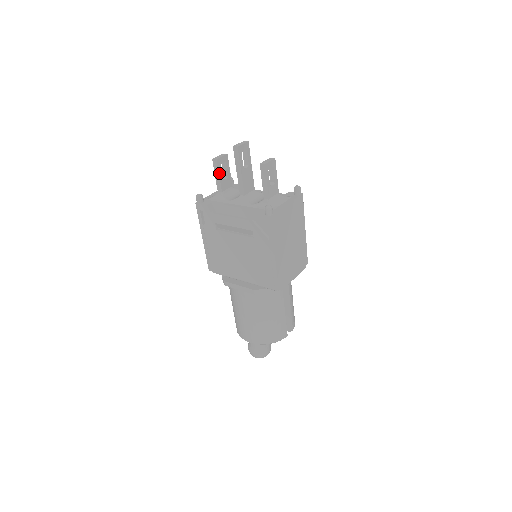
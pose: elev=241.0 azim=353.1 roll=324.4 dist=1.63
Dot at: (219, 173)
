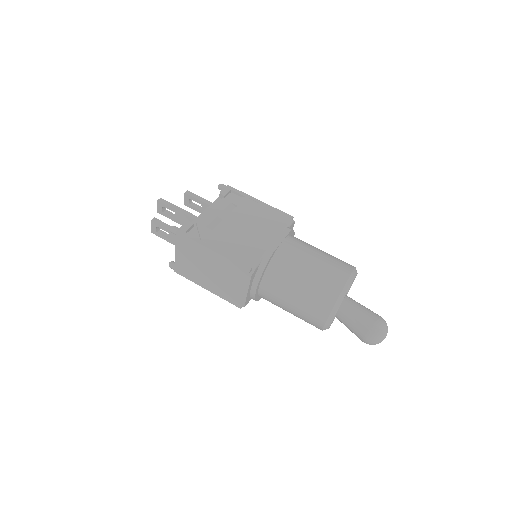
Dot at: (166, 224)
